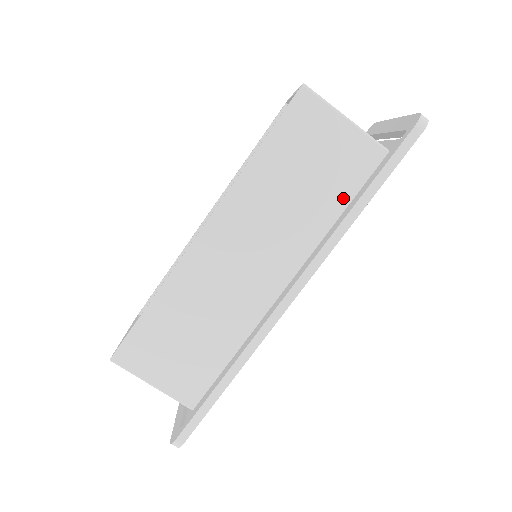
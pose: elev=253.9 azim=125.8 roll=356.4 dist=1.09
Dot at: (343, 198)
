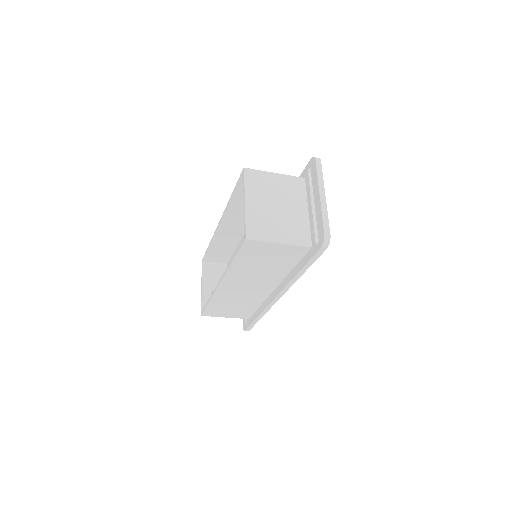
Dot at: (292, 264)
